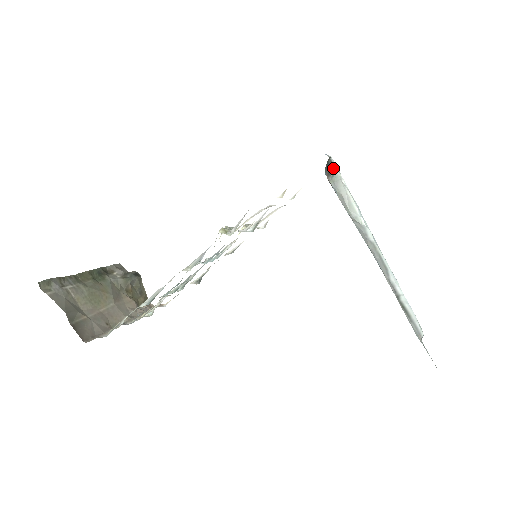
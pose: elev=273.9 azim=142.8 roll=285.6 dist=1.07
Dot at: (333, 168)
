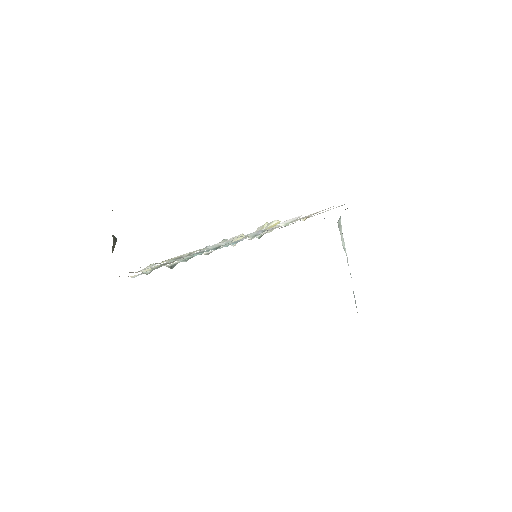
Dot at: (340, 216)
